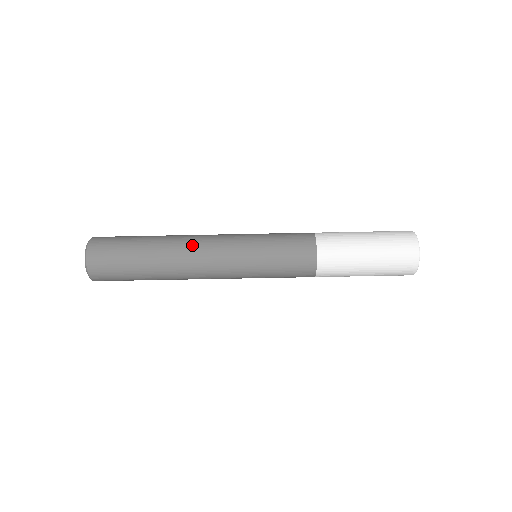
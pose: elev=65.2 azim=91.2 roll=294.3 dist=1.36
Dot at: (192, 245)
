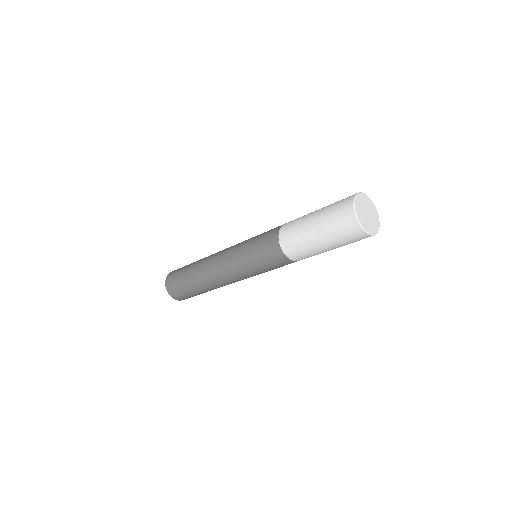
Dot at: (212, 276)
